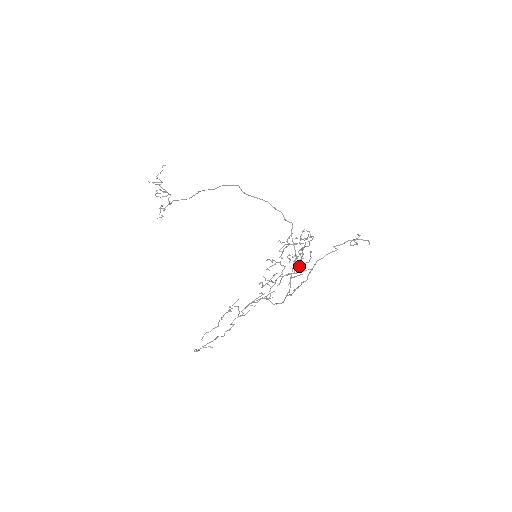
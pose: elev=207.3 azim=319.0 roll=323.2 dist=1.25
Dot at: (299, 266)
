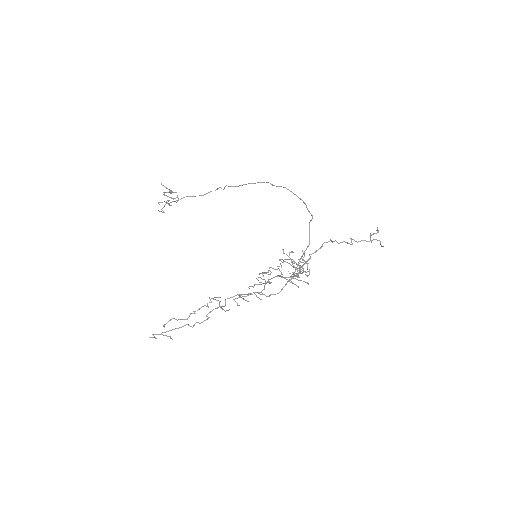
Dot at: (300, 272)
